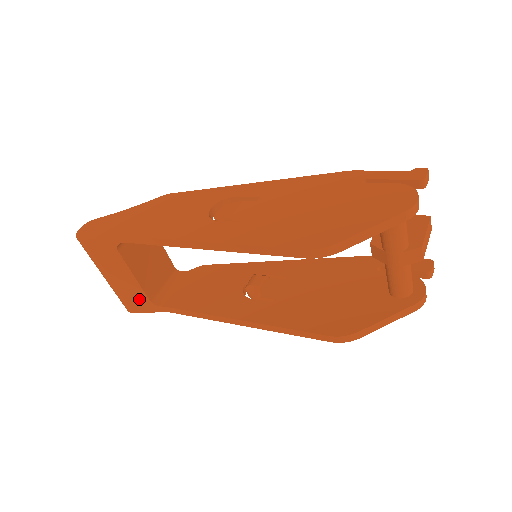
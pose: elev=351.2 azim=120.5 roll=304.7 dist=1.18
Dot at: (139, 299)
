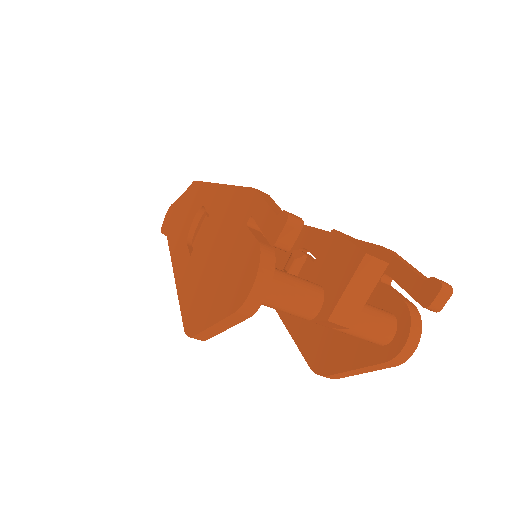
Dot at: occluded
